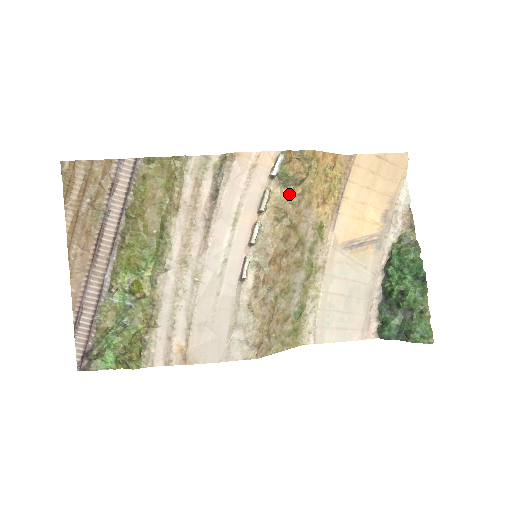
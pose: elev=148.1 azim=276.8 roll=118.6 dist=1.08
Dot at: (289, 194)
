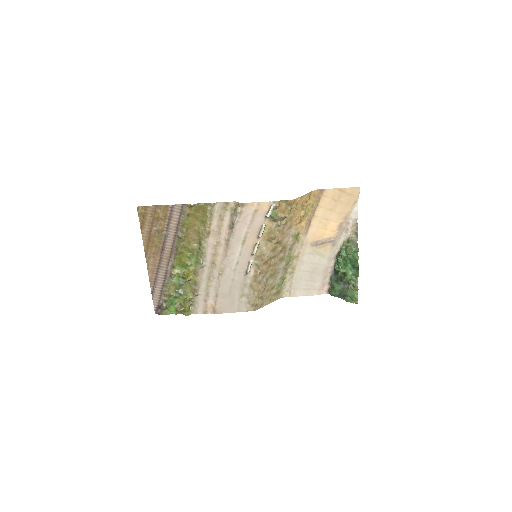
Dot at: (277, 226)
